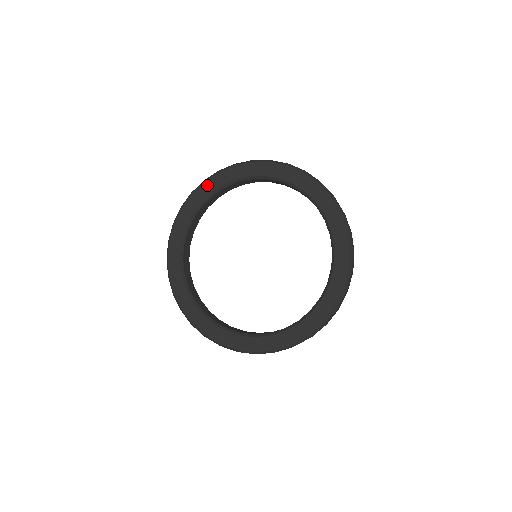
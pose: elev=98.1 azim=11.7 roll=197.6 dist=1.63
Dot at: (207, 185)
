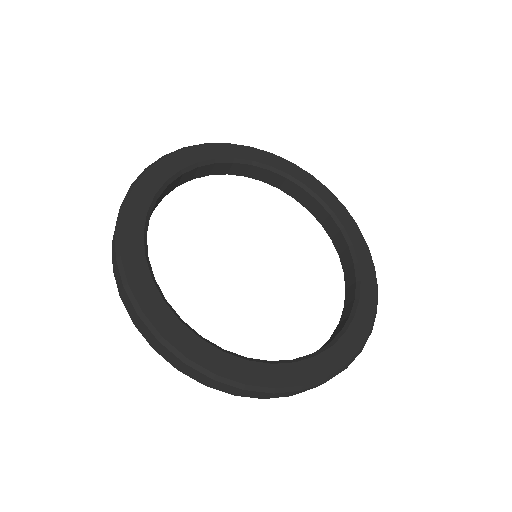
Dot at: (232, 148)
